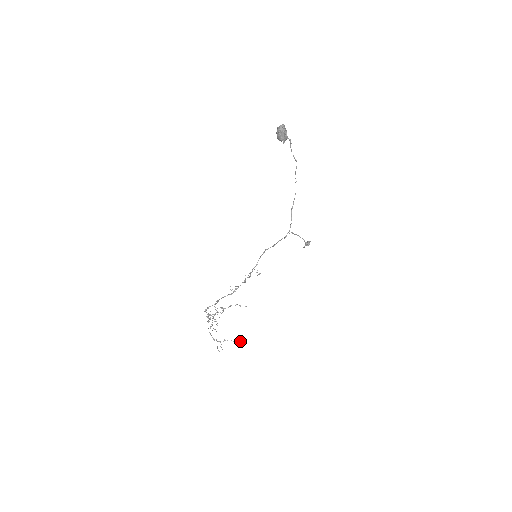
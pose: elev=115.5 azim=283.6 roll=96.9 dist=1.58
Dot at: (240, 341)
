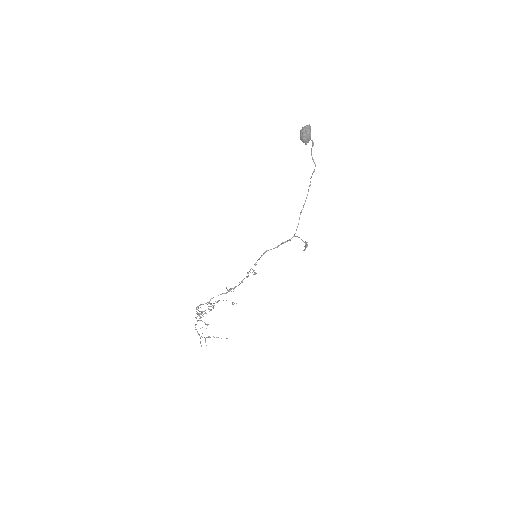
Dot at: occluded
